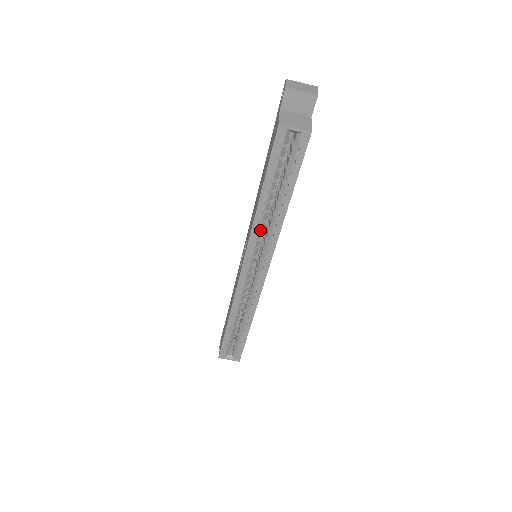
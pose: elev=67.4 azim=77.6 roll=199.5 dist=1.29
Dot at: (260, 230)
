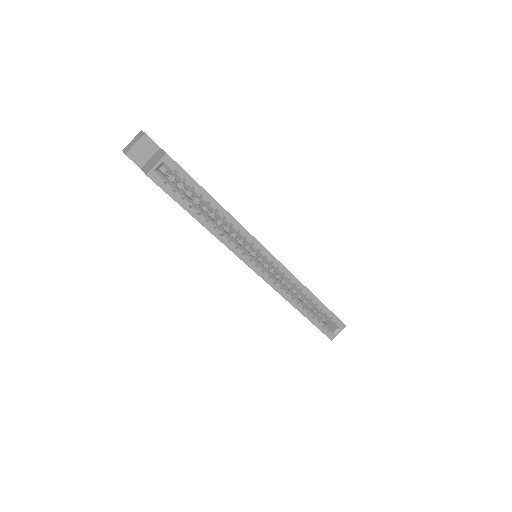
Dot at: (230, 239)
